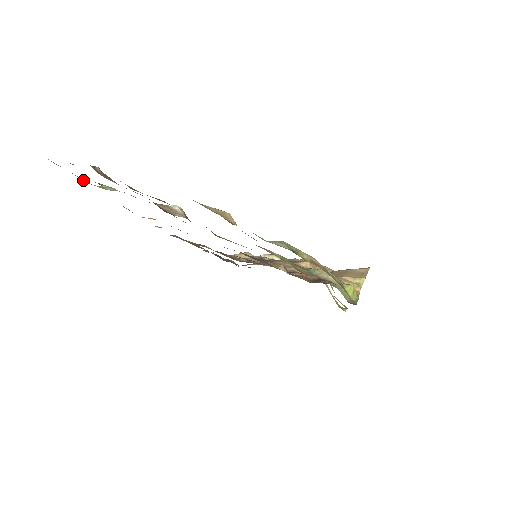
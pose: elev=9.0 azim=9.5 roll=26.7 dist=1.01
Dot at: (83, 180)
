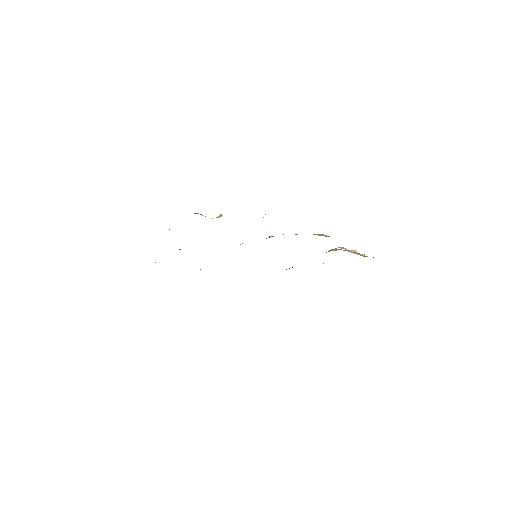
Dot at: occluded
